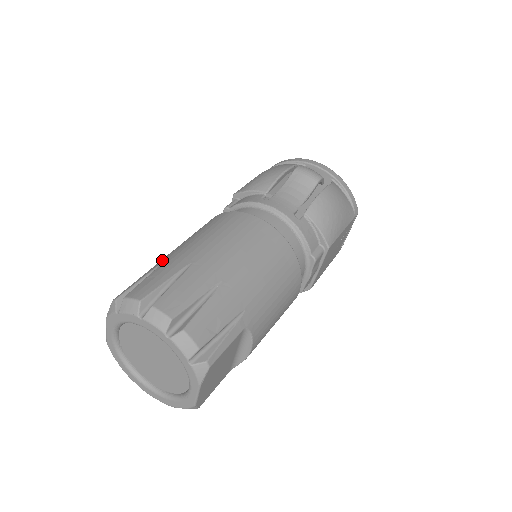
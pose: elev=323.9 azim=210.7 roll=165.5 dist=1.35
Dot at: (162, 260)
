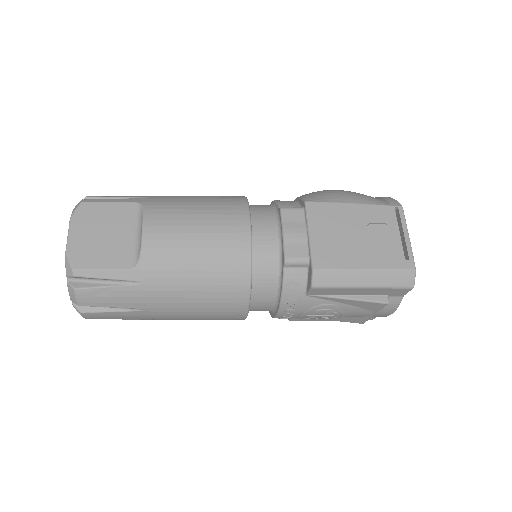
Dot at: occluded
